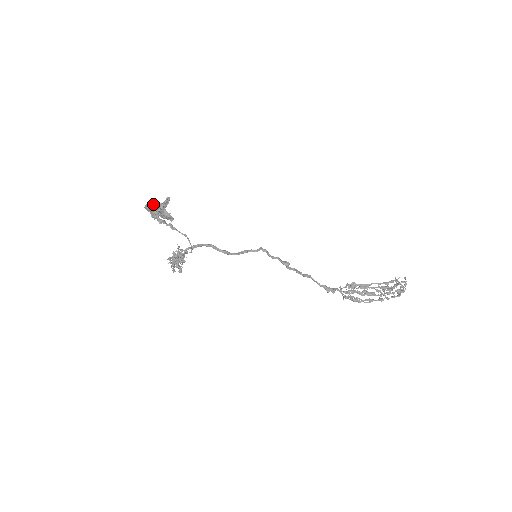
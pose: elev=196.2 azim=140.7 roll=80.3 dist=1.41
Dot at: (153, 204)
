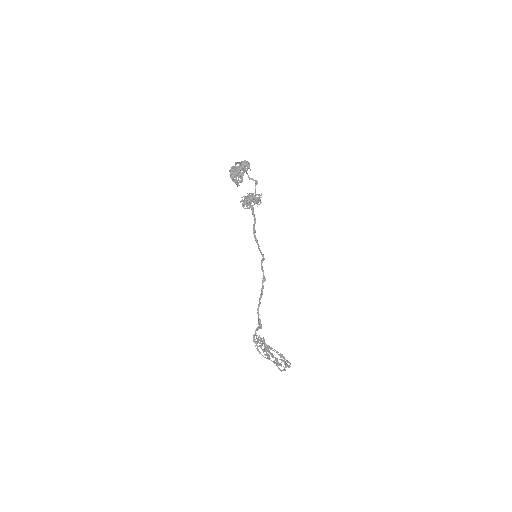
Dot at: occluded
